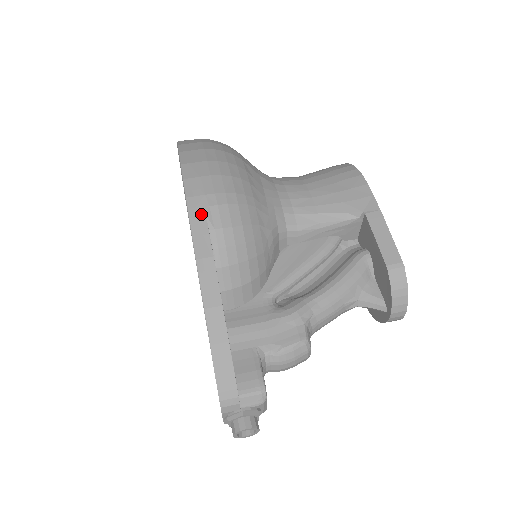
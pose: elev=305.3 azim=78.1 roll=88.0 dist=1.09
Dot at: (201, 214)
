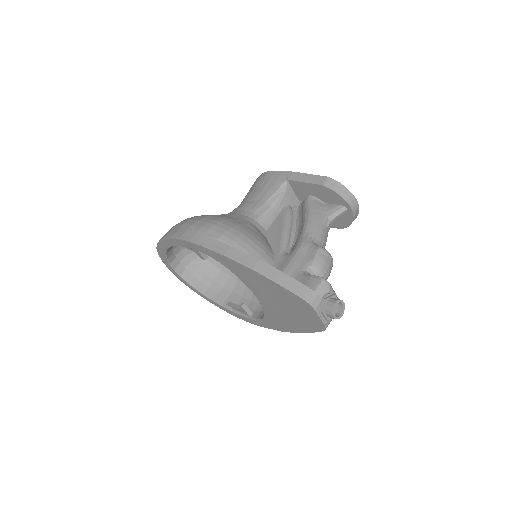
Dot at: (205, 239)
